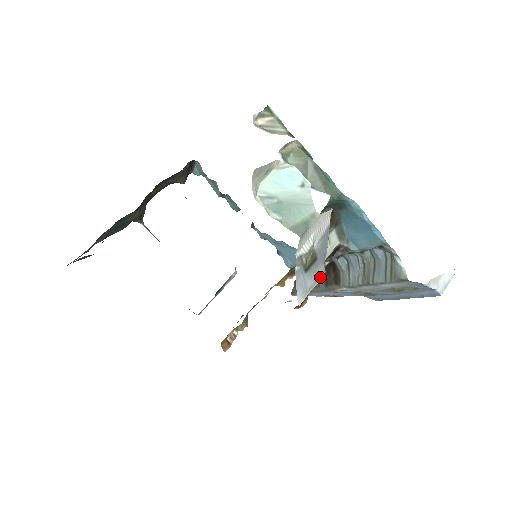
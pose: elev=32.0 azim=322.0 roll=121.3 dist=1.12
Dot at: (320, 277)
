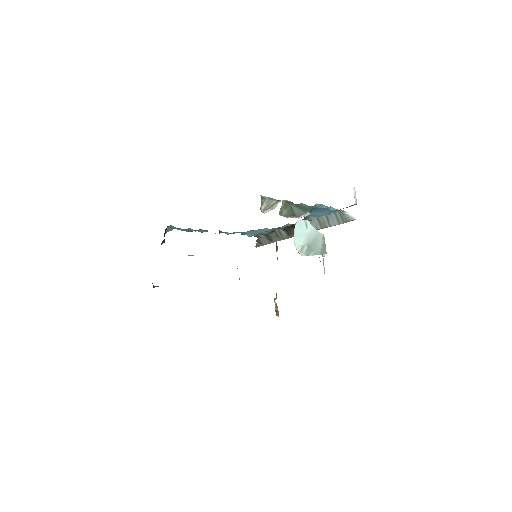
Dot at: occluded
